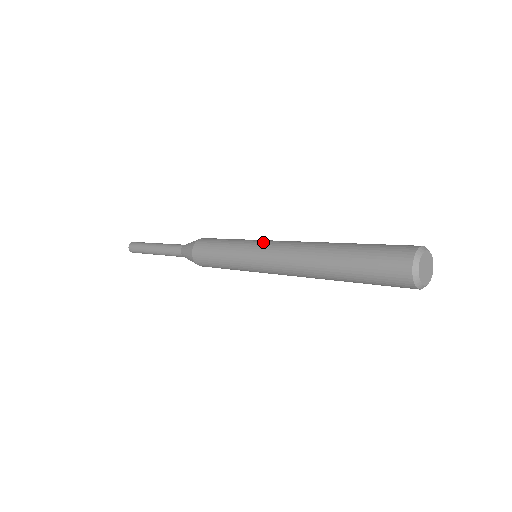
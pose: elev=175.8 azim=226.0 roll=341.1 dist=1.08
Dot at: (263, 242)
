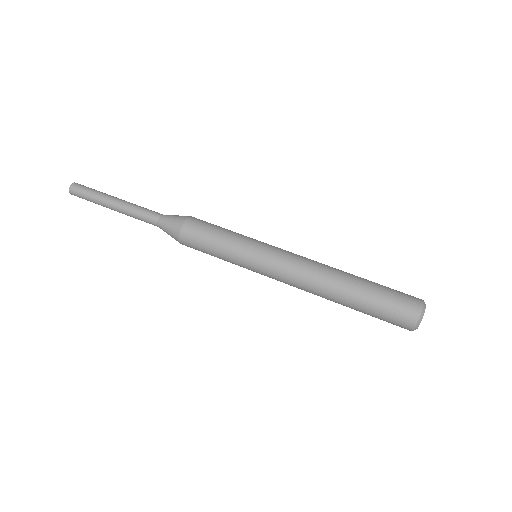
Dot at: (269, 259)
